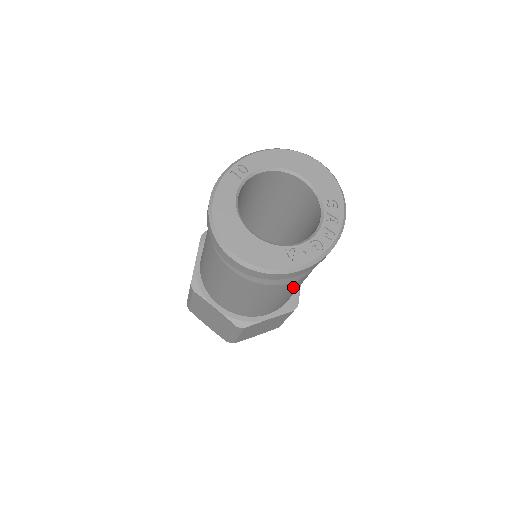
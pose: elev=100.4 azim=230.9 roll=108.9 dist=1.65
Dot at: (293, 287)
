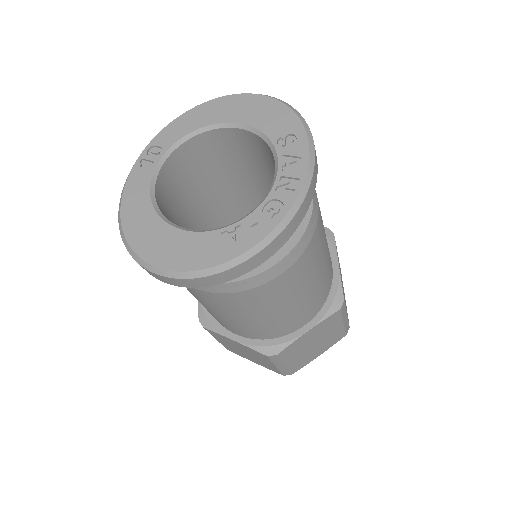
Dot at: (296, 280)
